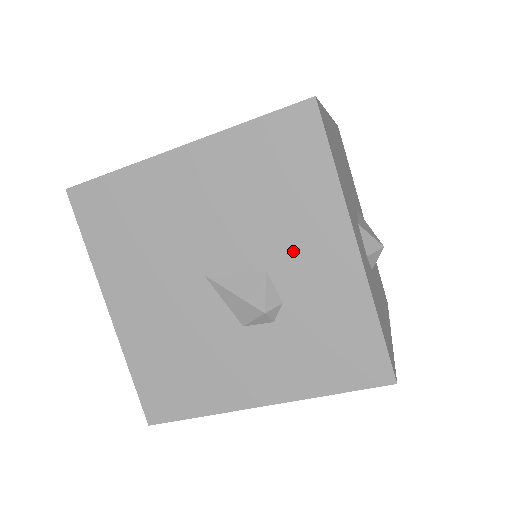
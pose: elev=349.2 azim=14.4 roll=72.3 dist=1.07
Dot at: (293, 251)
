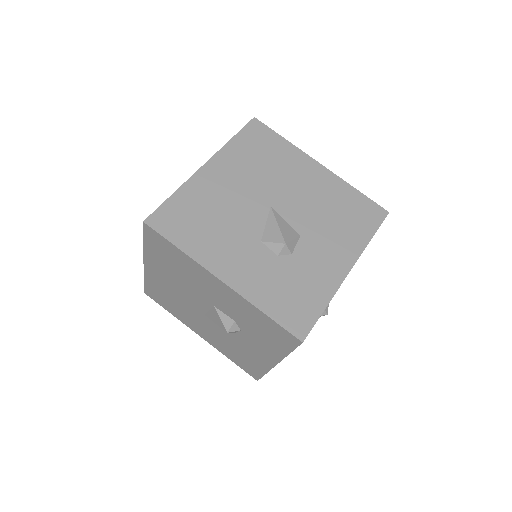
Dot at: (321, 243)
